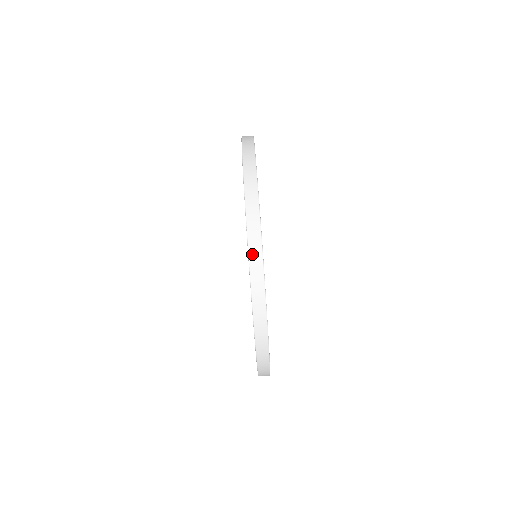
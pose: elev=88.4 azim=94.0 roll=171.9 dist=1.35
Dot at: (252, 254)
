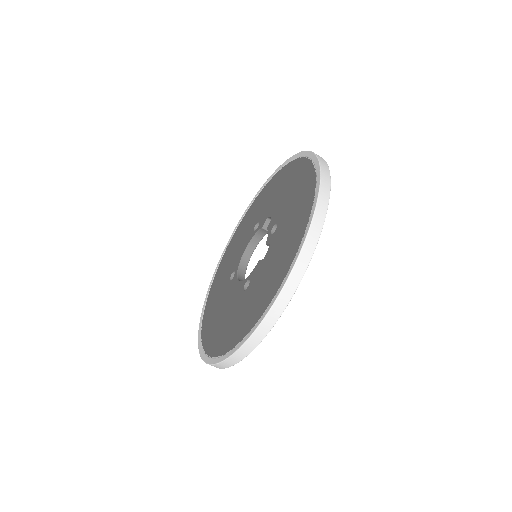
Dot at: (289, 284)
